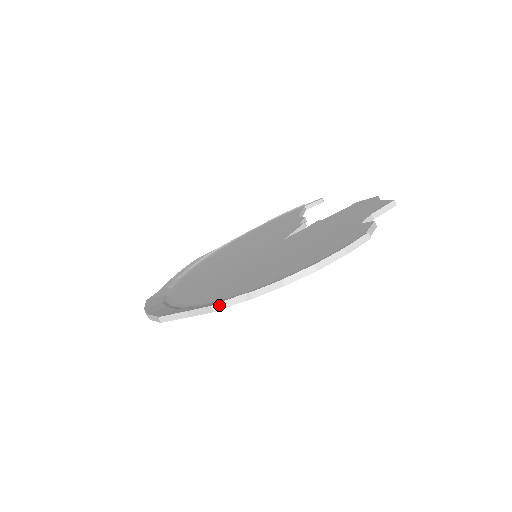
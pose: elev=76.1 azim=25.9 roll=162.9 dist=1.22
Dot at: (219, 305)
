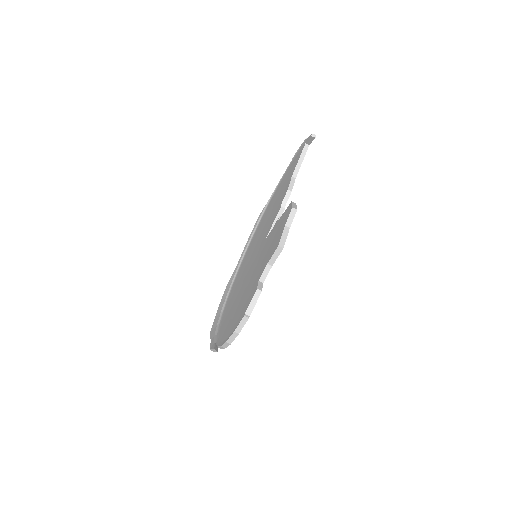
Dot at: (212, 350)
